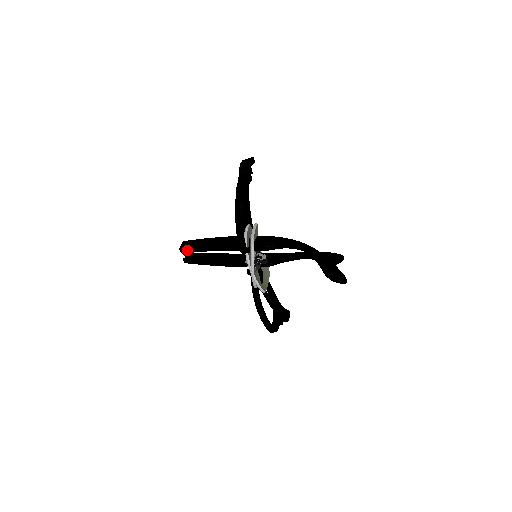
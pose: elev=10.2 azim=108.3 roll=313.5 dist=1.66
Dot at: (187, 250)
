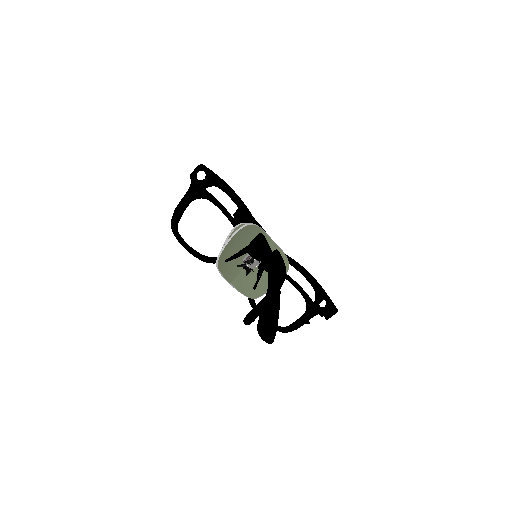
Dot at: occluded
